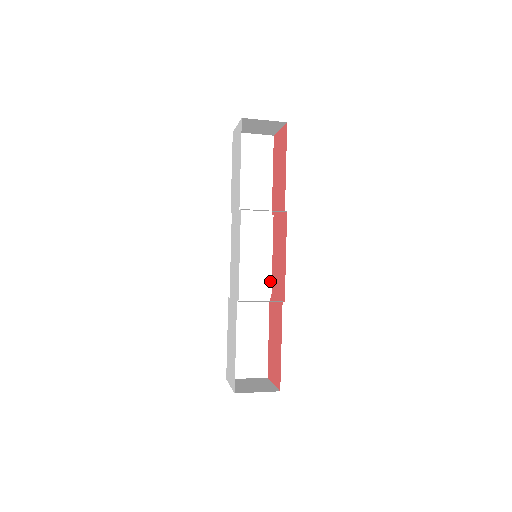
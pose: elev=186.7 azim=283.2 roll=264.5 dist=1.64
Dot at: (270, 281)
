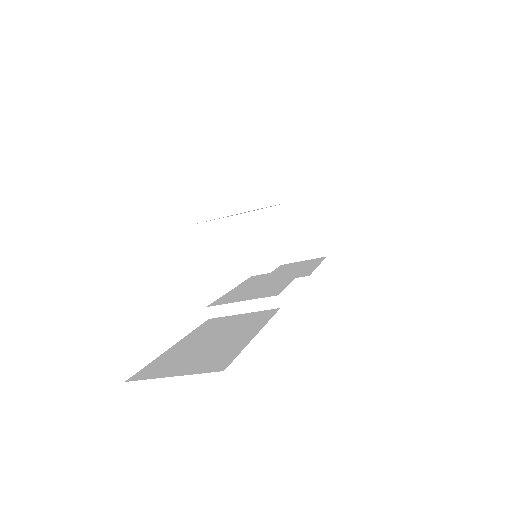
Dot at: (282, 289)
